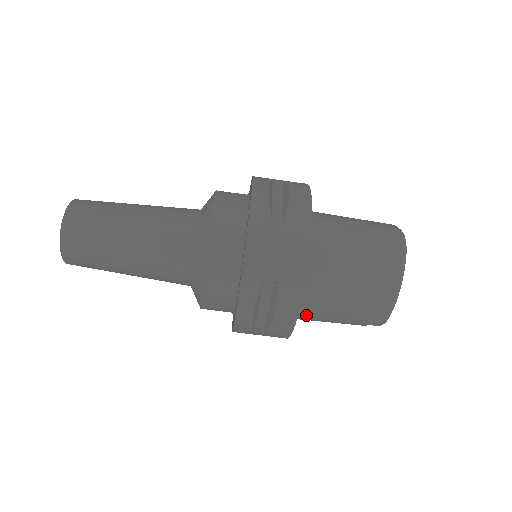
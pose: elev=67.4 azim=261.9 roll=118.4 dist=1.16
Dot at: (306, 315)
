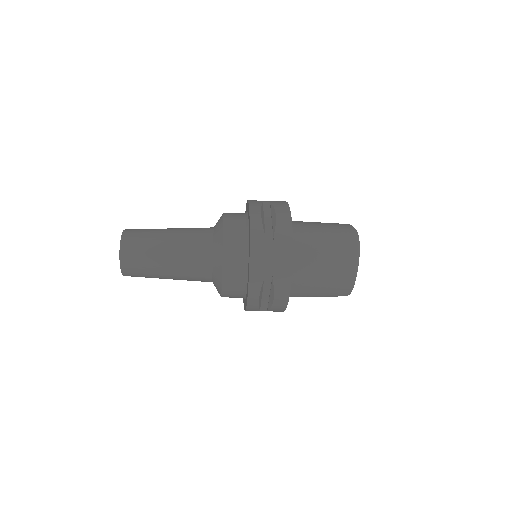
Dot at: (295, 295)
